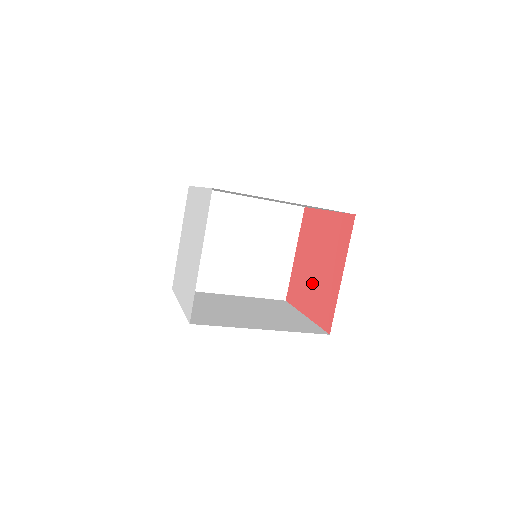
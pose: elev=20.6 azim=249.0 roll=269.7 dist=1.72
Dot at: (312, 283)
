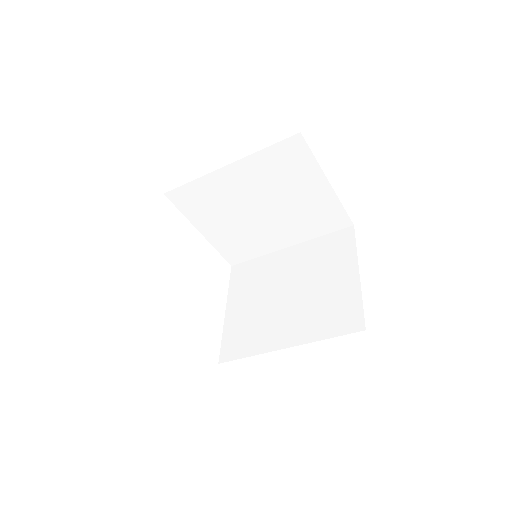
Dot at: occluded
